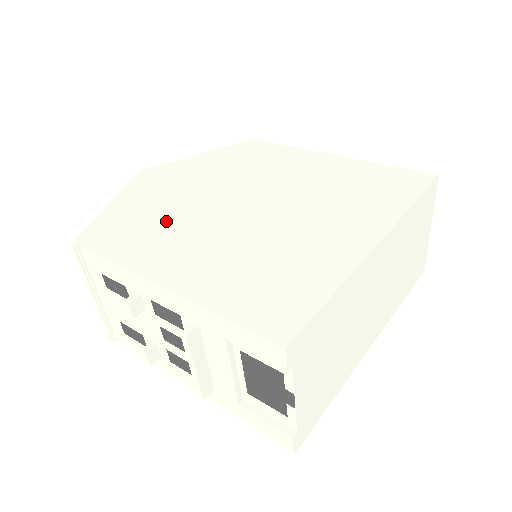
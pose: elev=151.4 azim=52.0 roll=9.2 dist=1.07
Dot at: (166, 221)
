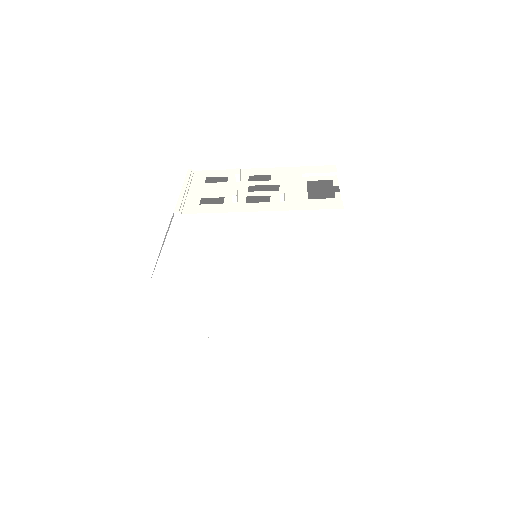
Dot at: occluded
